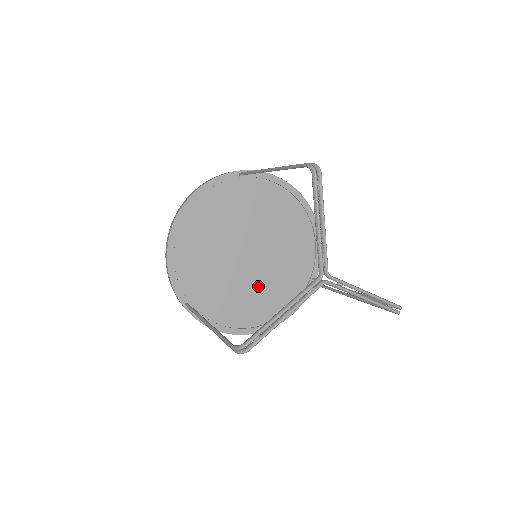
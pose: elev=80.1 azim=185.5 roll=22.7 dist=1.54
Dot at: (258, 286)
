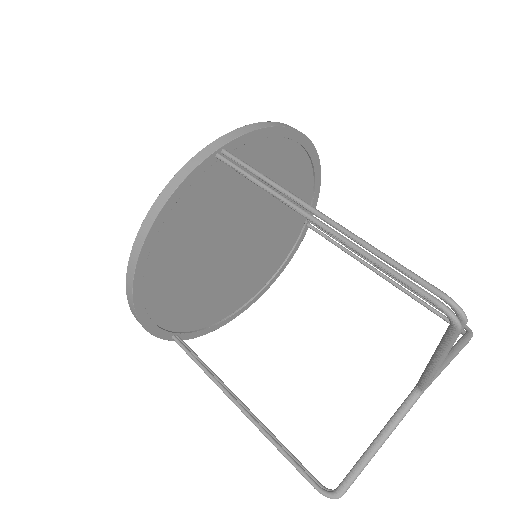
Dot at: (250, 265)
